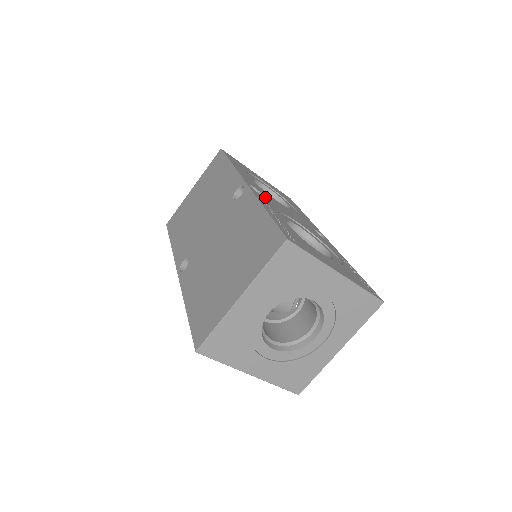
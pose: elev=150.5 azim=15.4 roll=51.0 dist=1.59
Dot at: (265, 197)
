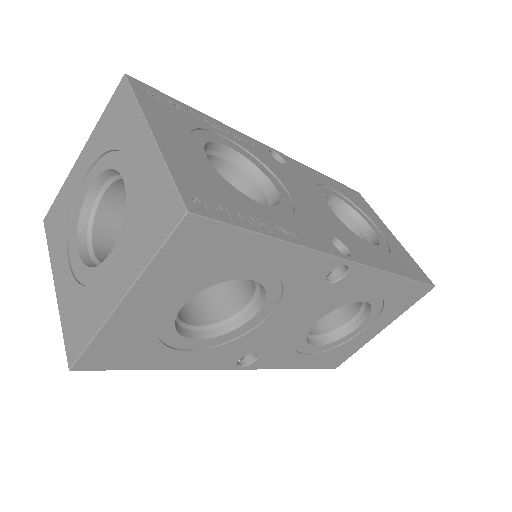
Dot at: (278, 163)
